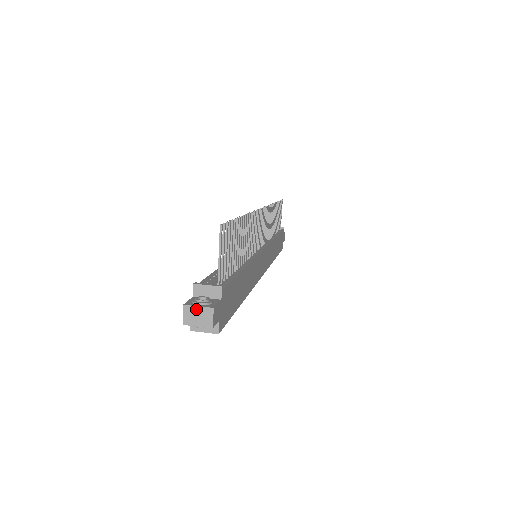
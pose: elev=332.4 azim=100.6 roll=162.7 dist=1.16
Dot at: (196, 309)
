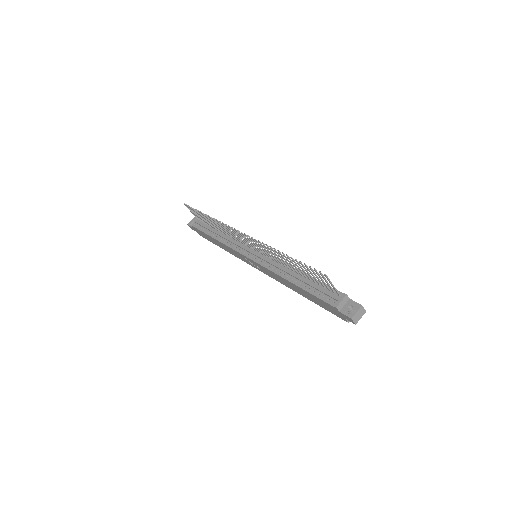
Dot at: (357, 314)
